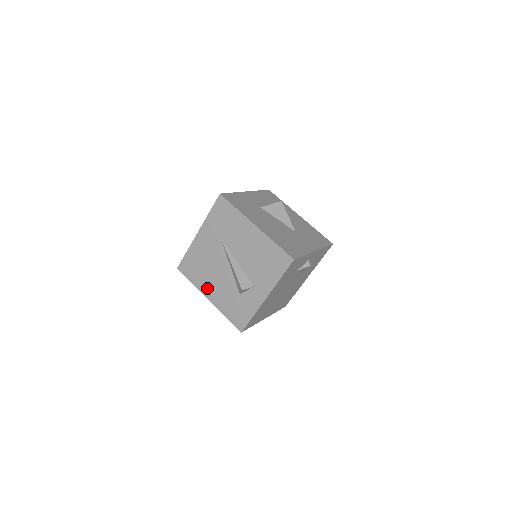
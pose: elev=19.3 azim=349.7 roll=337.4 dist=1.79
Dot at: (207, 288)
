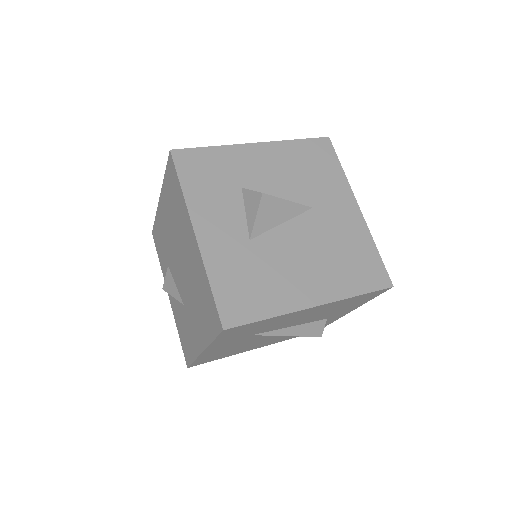
Dot at: (250, 349)
